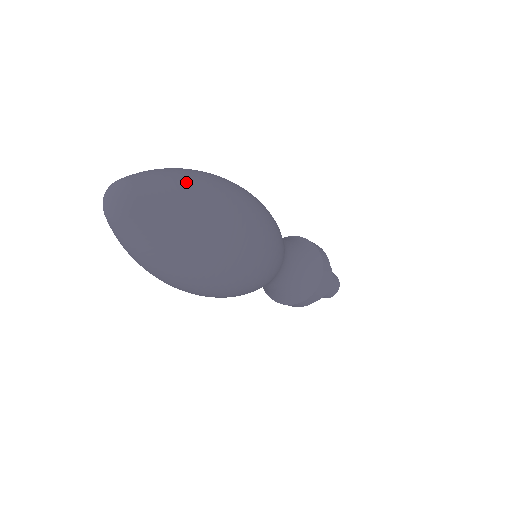
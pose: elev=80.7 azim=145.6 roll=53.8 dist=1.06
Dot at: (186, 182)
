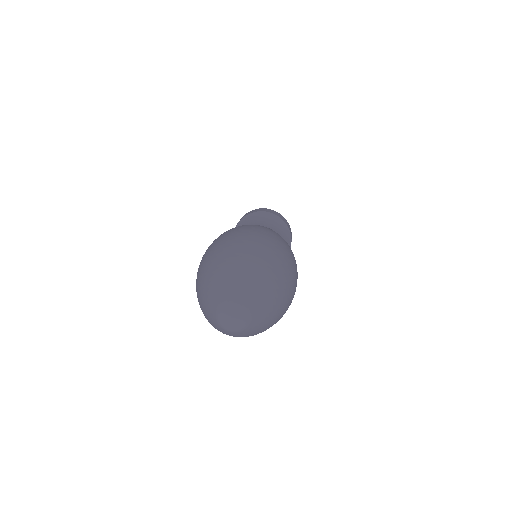
Dot at: (278, 308)
